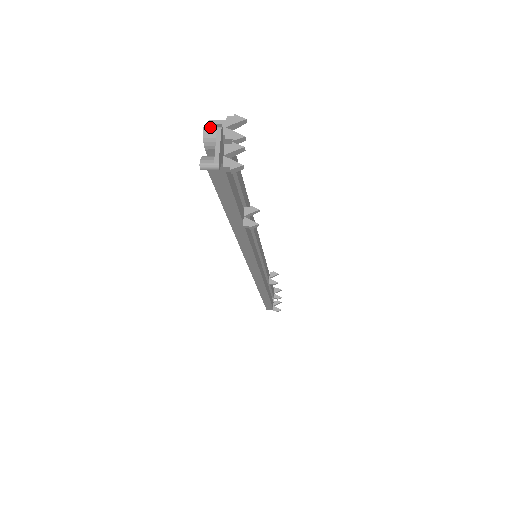
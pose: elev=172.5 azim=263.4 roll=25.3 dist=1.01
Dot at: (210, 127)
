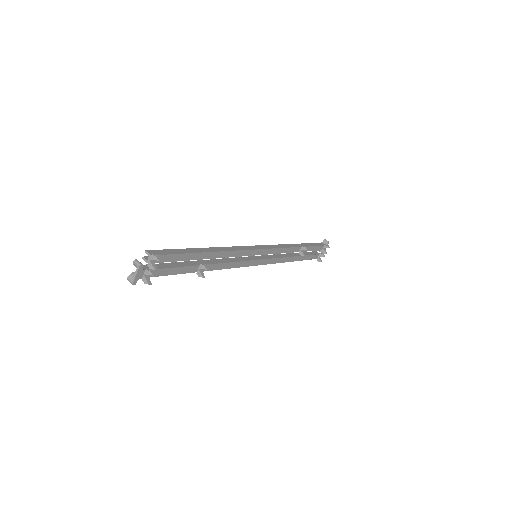
Dot at: (136, 262)
